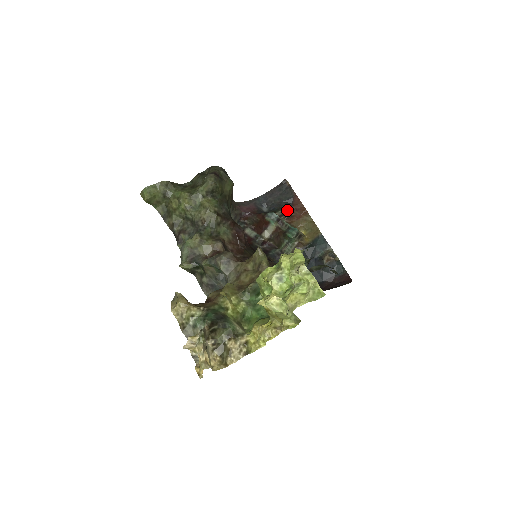
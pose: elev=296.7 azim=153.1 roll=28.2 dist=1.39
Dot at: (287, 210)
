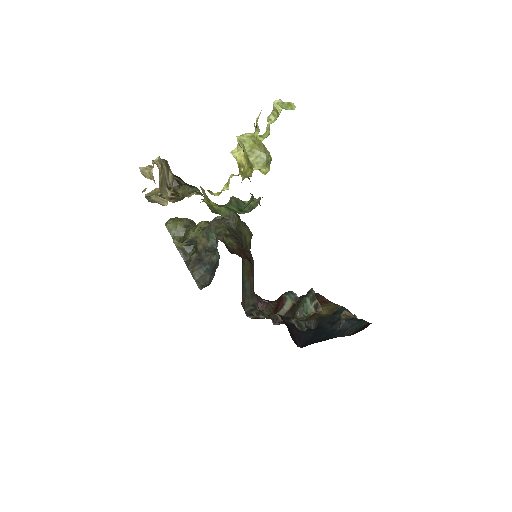
Dot at: occluded
